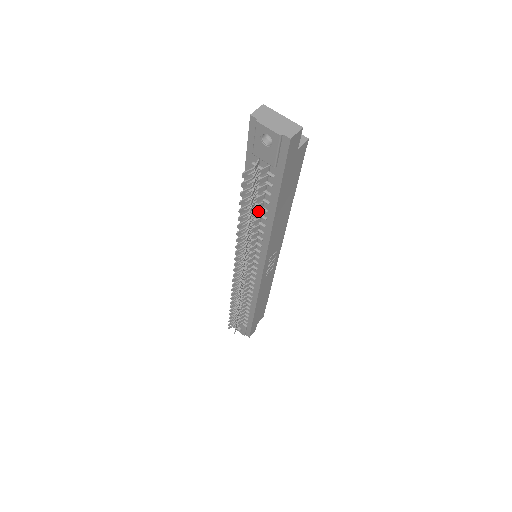
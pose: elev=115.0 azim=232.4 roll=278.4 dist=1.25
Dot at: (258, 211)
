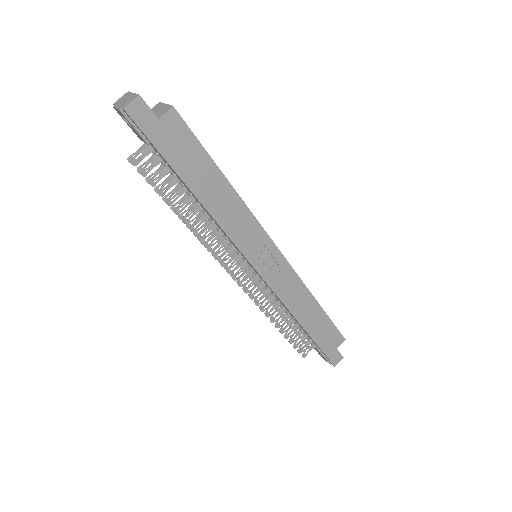
Dot at: (187, 197)
